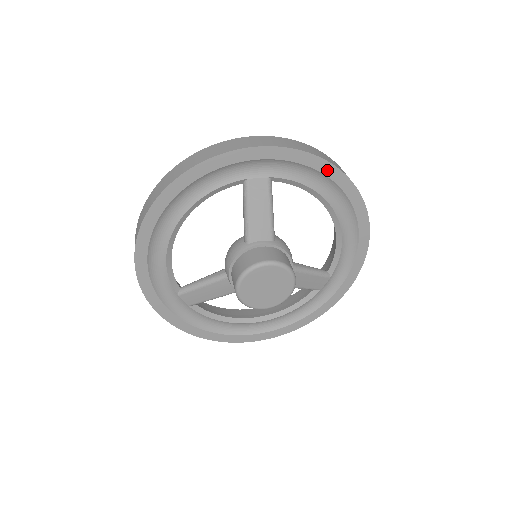
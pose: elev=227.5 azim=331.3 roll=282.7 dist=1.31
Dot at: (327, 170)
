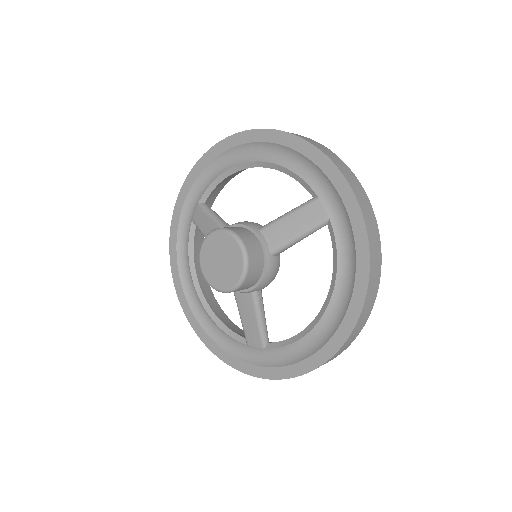
Dot at: (361, 273)
